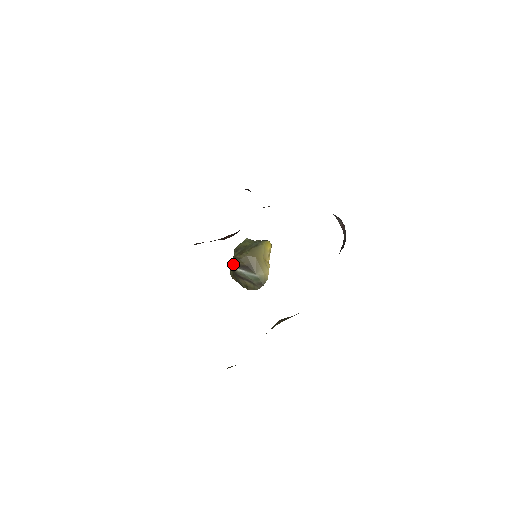
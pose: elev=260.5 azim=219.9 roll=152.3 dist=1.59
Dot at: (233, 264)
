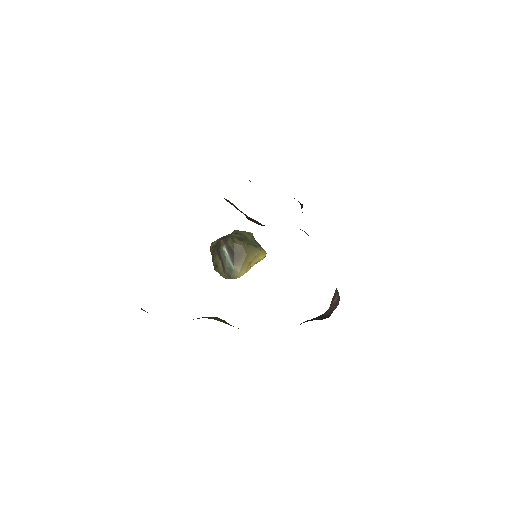
Dot at: (225, 240)
